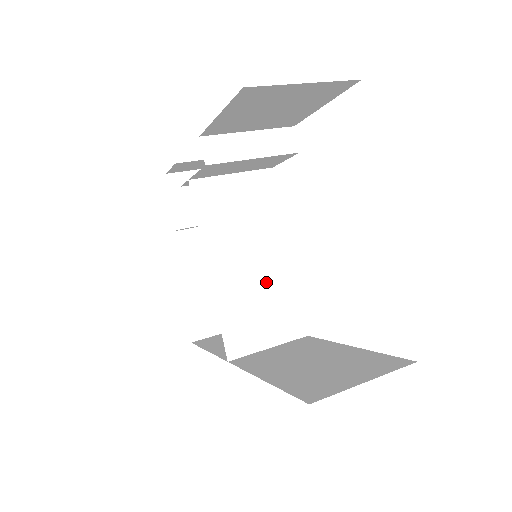
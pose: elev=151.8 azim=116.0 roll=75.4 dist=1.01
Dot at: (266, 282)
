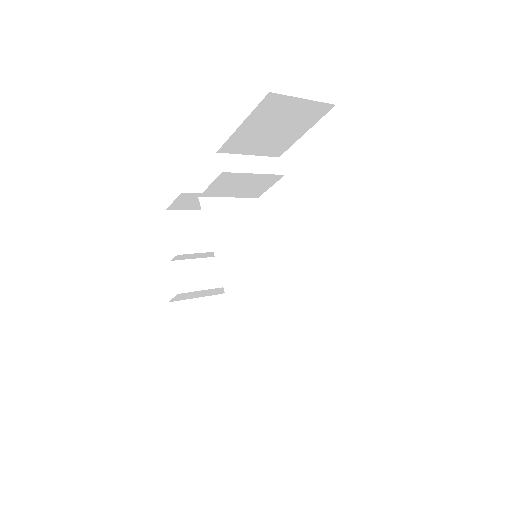
Dot at: (263, 282)
